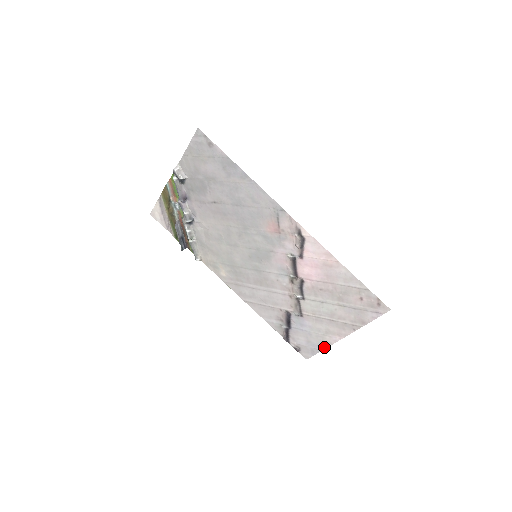
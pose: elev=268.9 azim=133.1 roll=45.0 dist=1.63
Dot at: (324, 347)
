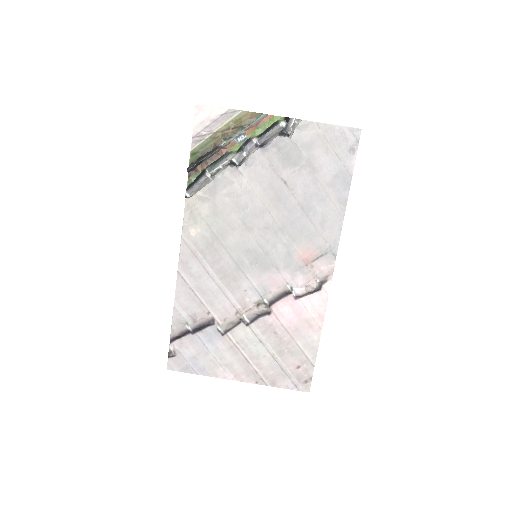
Dot at: (205, 373)
